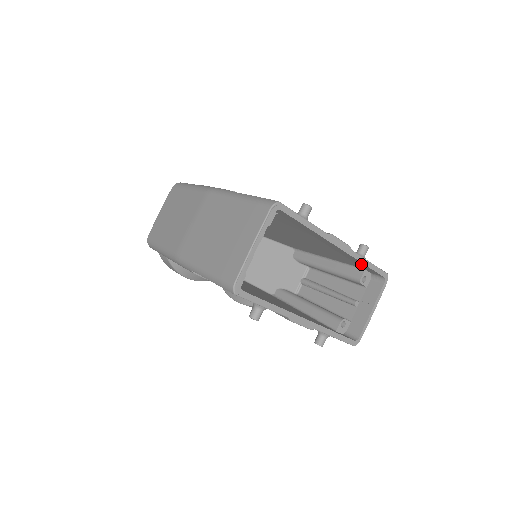
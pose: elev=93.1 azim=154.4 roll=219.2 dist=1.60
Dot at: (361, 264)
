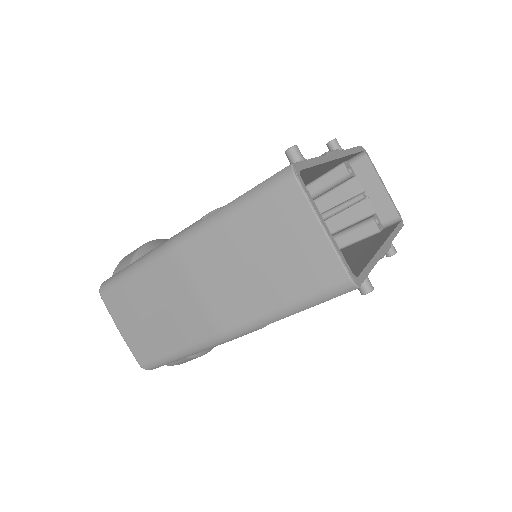
Dot at: occluded
